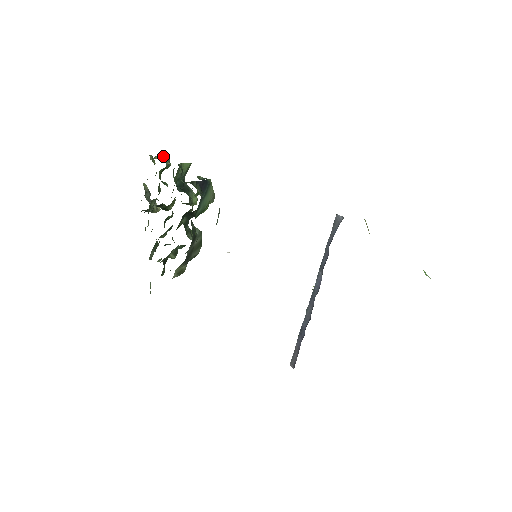
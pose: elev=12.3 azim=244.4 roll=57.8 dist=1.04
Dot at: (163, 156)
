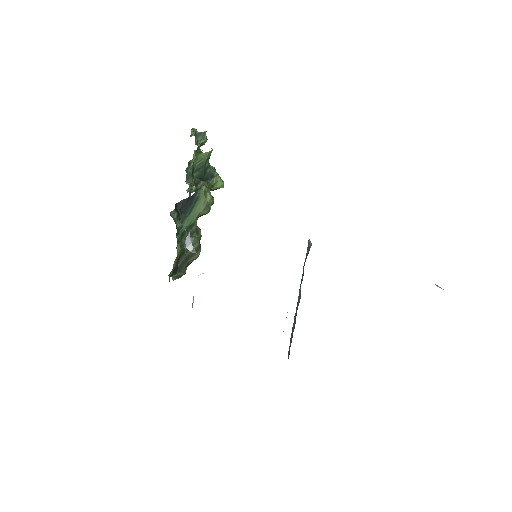
Dot at: (198, 133)
